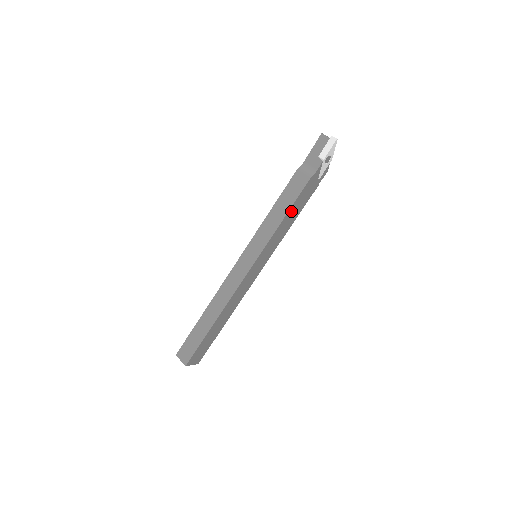
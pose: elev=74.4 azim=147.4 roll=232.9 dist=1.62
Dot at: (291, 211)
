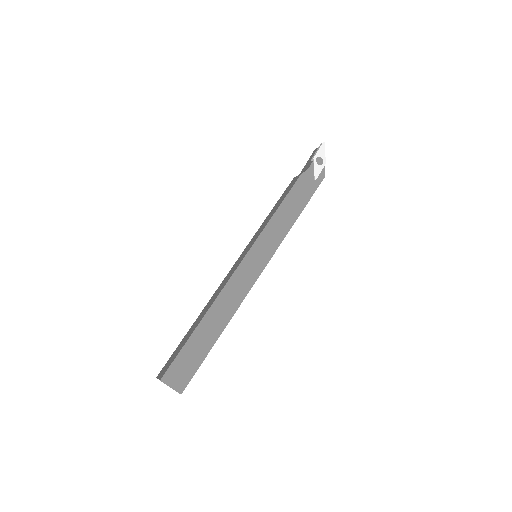
Dot at: (287, 203)
